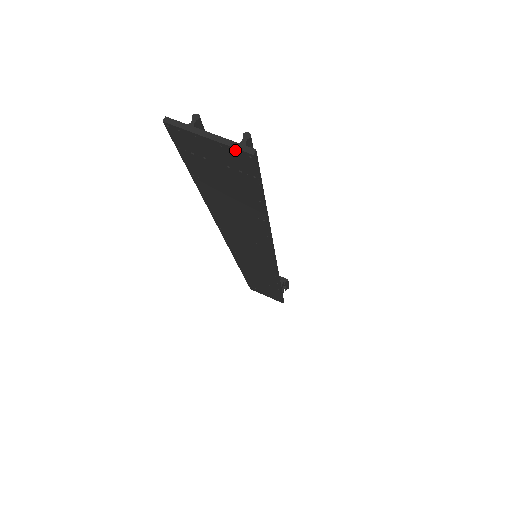
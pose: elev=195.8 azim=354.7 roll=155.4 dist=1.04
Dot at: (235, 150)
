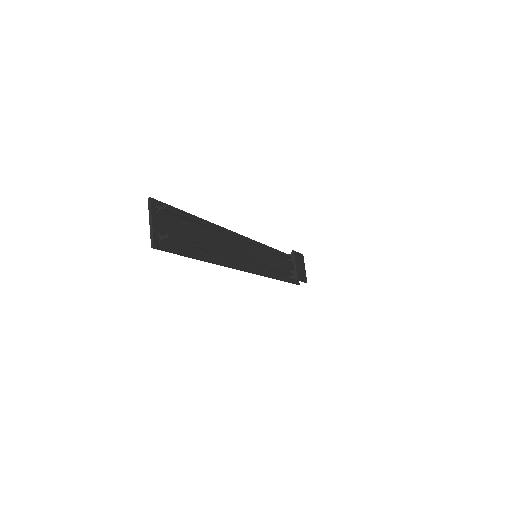
Dot at: (152, 238)
